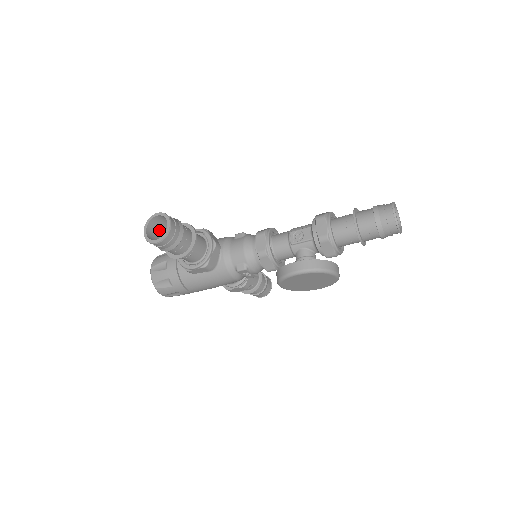
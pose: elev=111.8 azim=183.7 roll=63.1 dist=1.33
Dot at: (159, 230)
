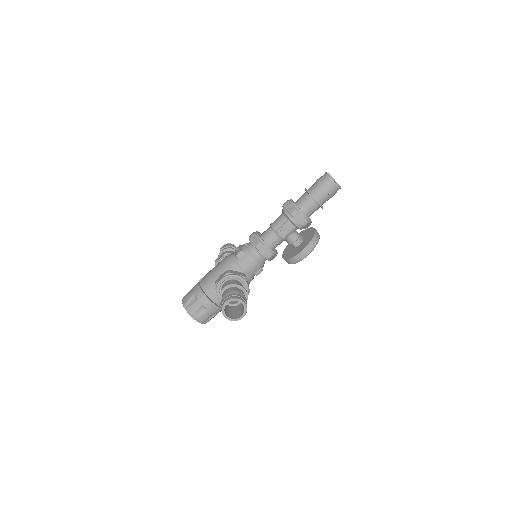
Dot at: occluded
